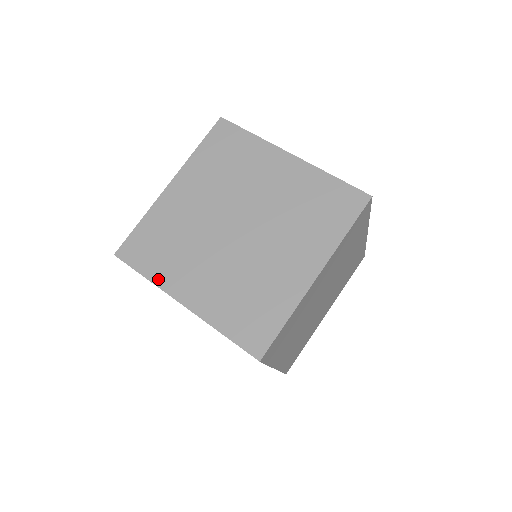
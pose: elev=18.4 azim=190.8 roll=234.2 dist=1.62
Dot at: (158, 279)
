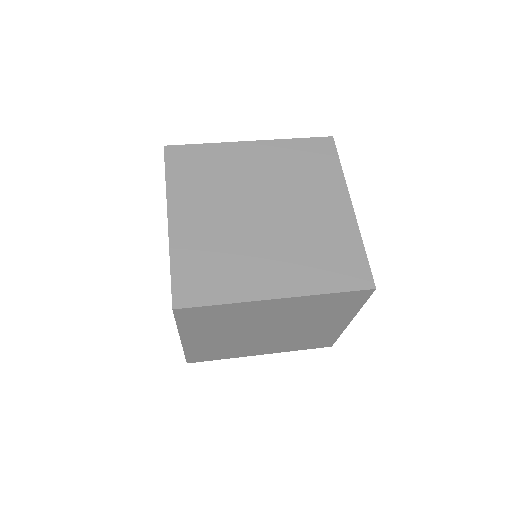
Dot at: (172, 189)
